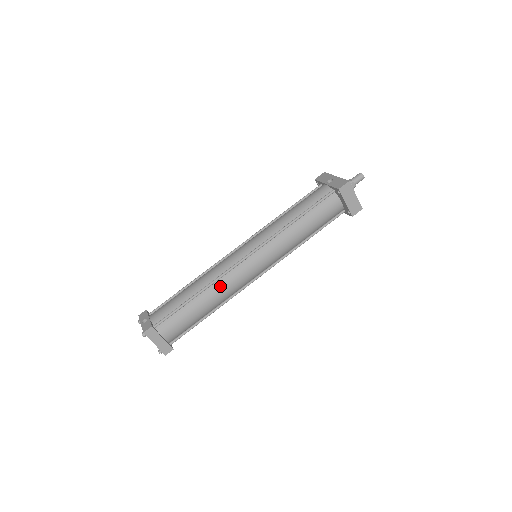
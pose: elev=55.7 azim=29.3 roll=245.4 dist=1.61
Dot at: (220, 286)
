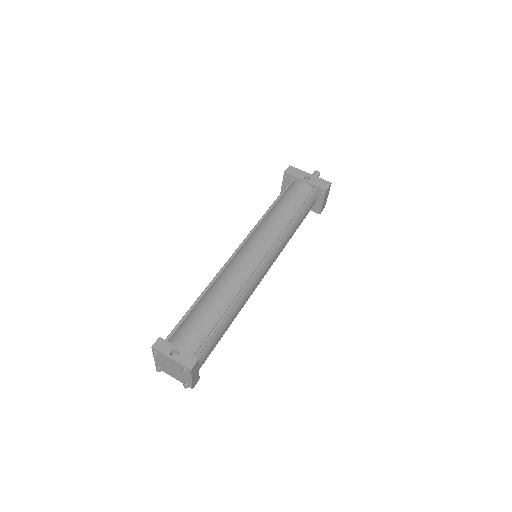
Dot at: (245, 295)
